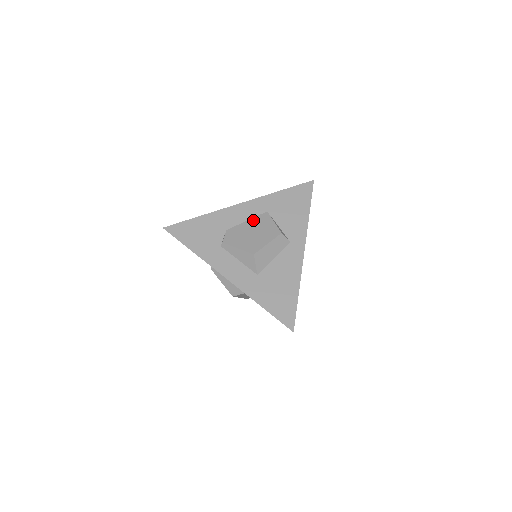
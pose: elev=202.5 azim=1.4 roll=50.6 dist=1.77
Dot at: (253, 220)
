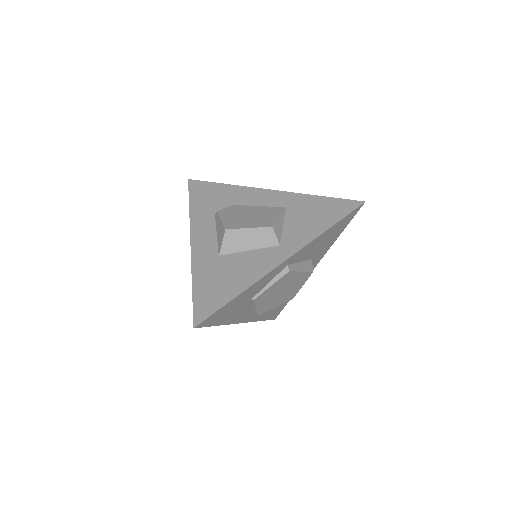
Dot at: (265, 208)
